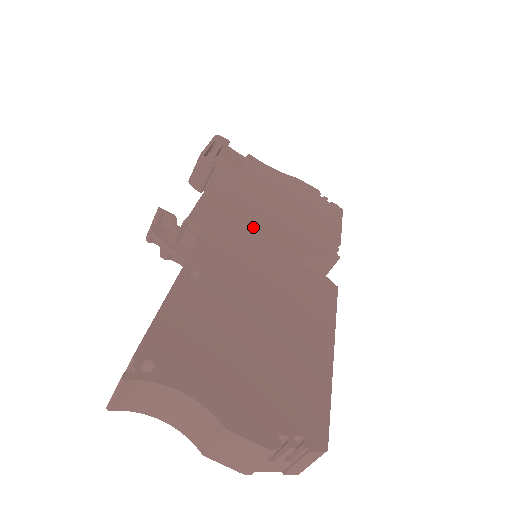
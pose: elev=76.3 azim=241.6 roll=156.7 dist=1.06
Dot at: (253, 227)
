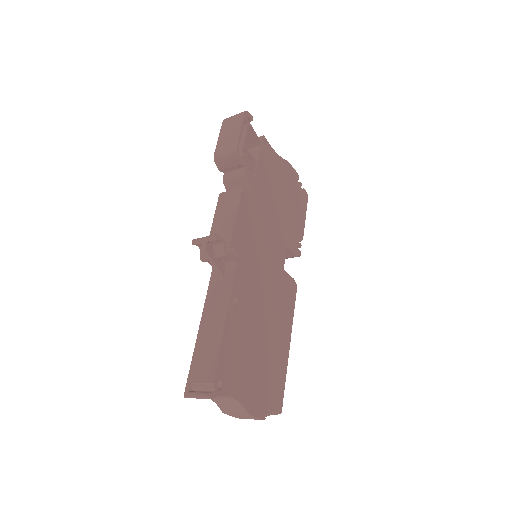
Dot at: (263, 238)
